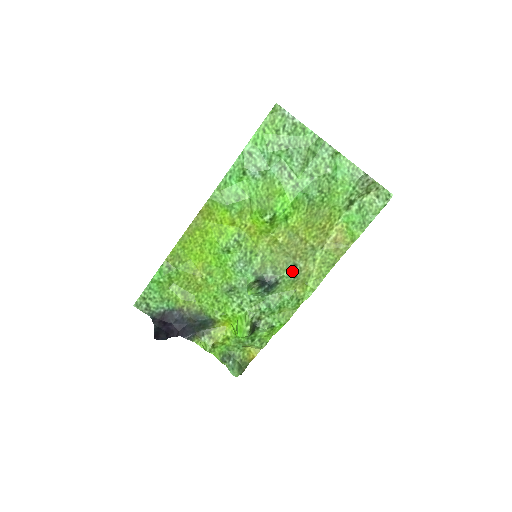
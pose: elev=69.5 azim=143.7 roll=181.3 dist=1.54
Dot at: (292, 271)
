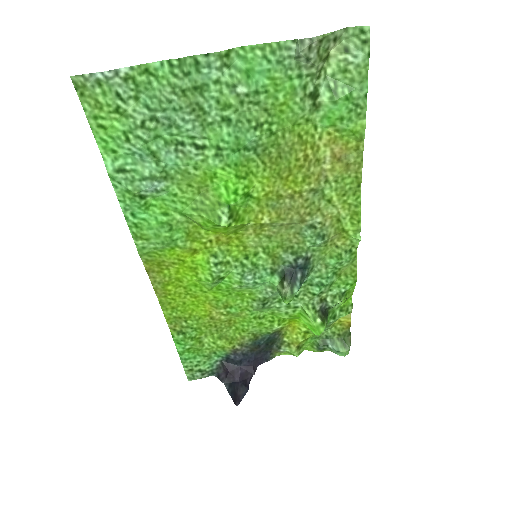
Dot at: (313, 236)
